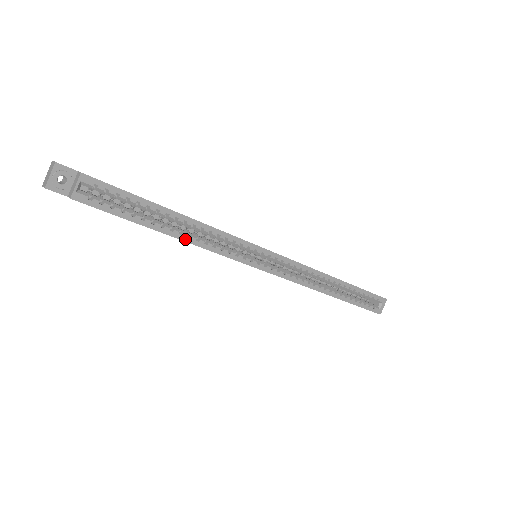
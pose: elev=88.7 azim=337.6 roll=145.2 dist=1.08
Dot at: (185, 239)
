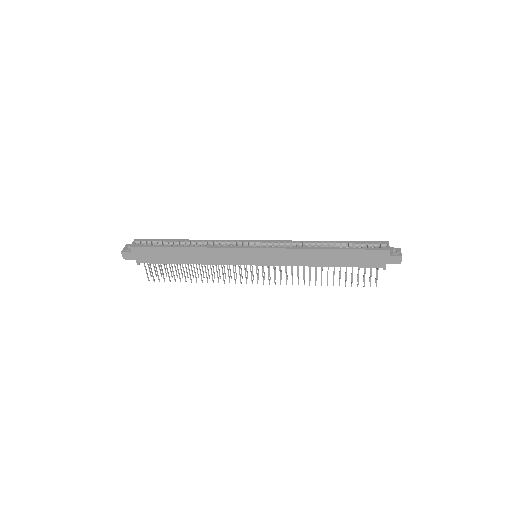
Dot at: (193, 247)
